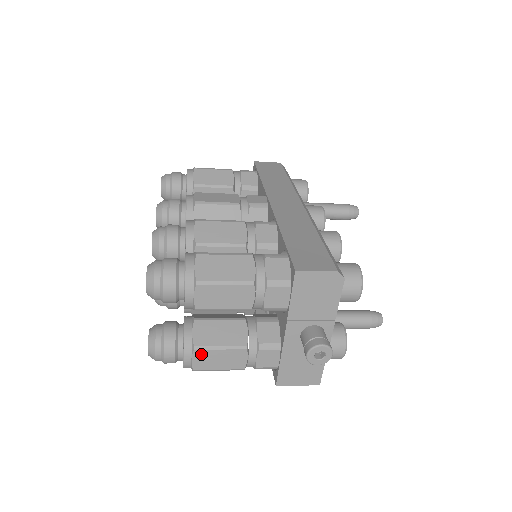
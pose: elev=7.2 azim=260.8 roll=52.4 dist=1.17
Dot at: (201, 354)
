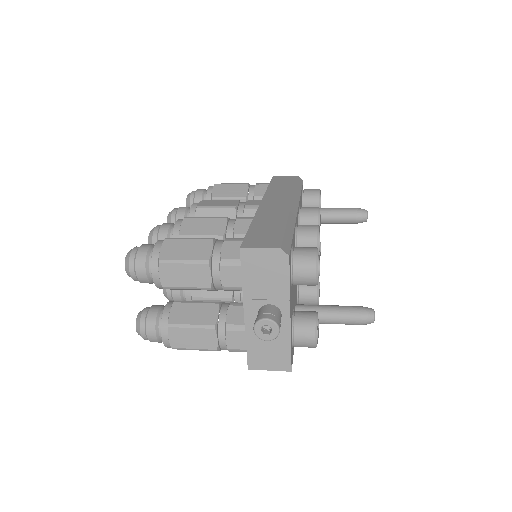
Dot at: (175, 332)
